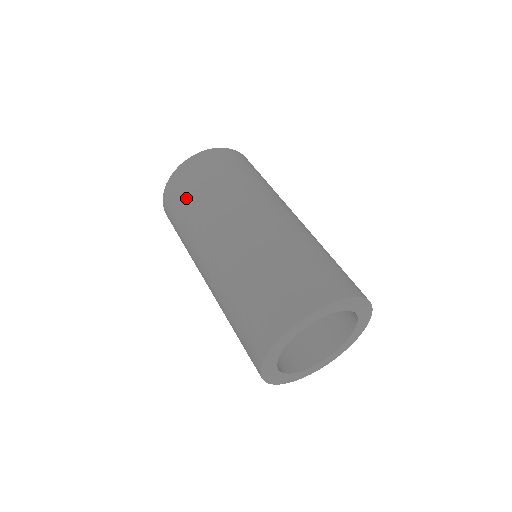
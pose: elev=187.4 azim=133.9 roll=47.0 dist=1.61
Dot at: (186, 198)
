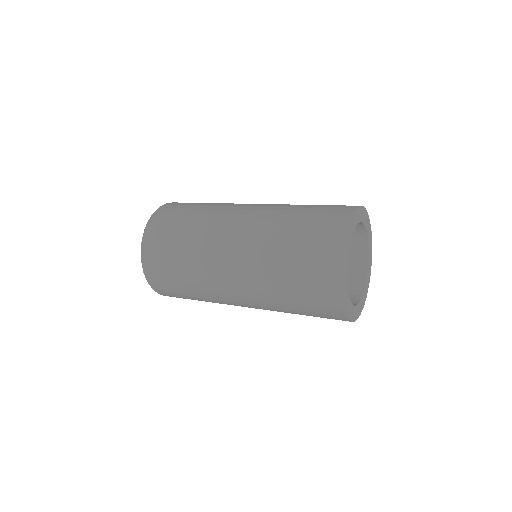
Dot at: (172, 242)
